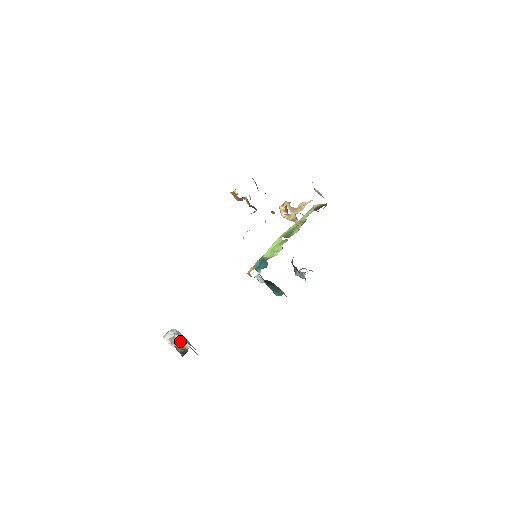
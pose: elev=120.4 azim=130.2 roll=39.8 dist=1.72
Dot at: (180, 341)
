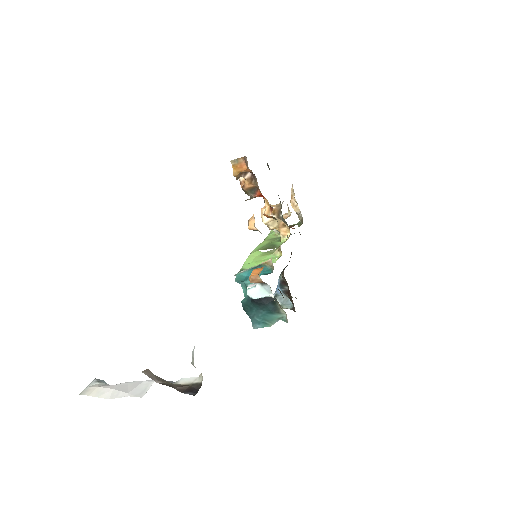
Dot at: (160, 378)
